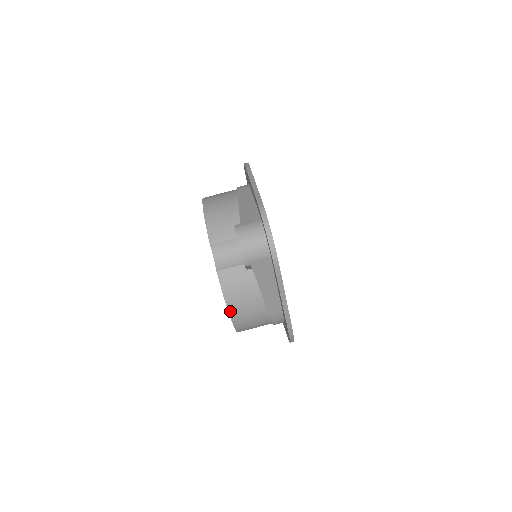
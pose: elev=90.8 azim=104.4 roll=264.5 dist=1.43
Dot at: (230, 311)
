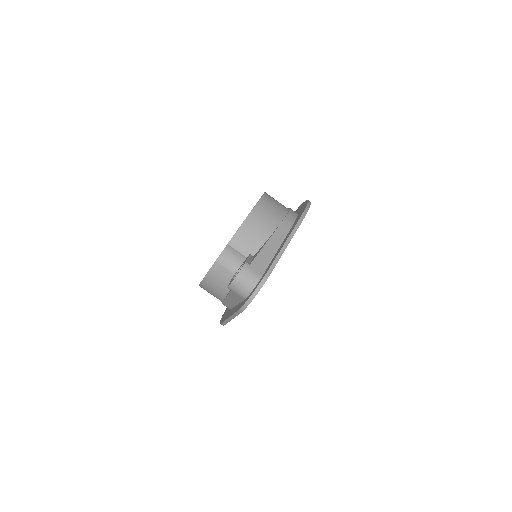
Dot at: (203, 282)
